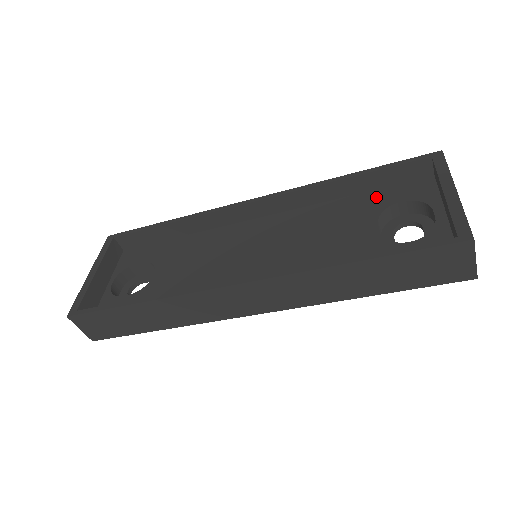
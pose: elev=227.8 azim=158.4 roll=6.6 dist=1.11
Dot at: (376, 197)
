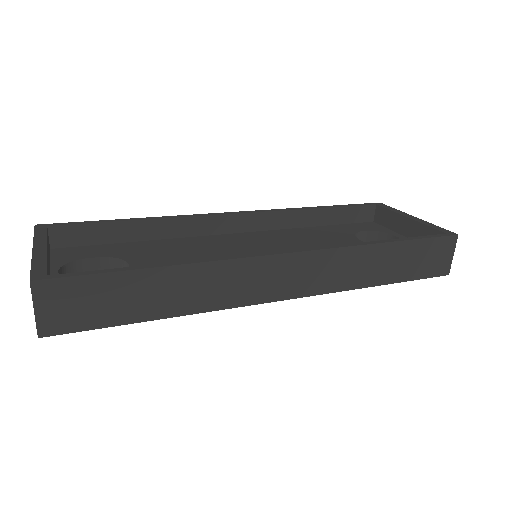
Dot at: (340, 228)
